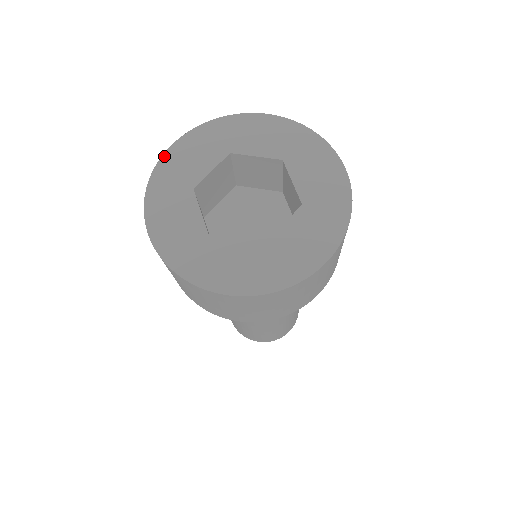
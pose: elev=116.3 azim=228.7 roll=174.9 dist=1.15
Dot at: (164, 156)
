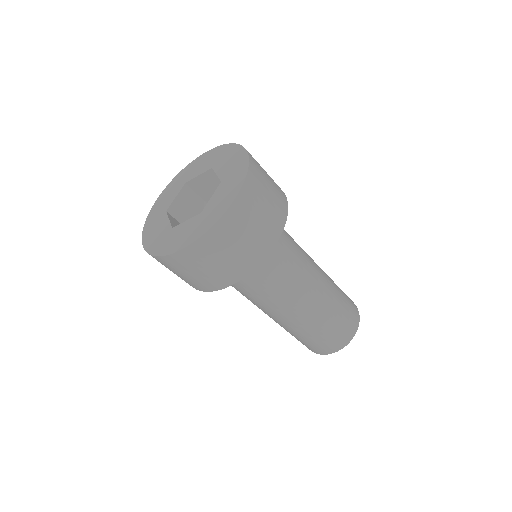
Dot at: (153, 206)
